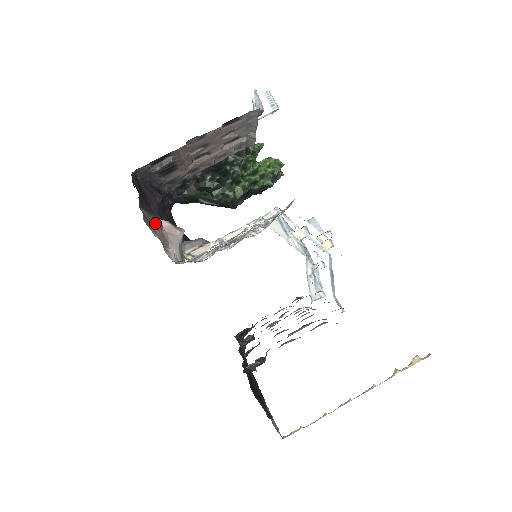
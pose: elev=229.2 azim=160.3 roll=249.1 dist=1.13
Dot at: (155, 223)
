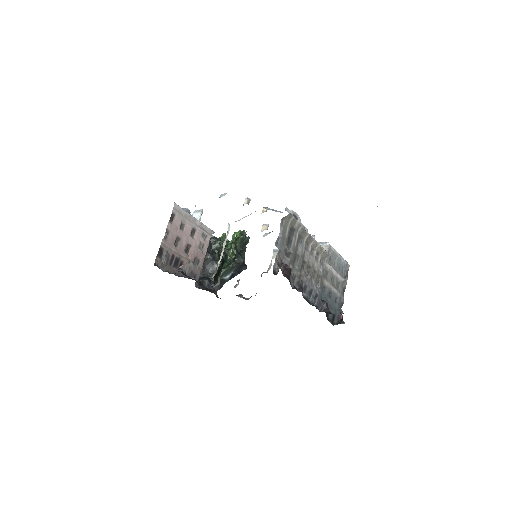
Dot at: occluded
